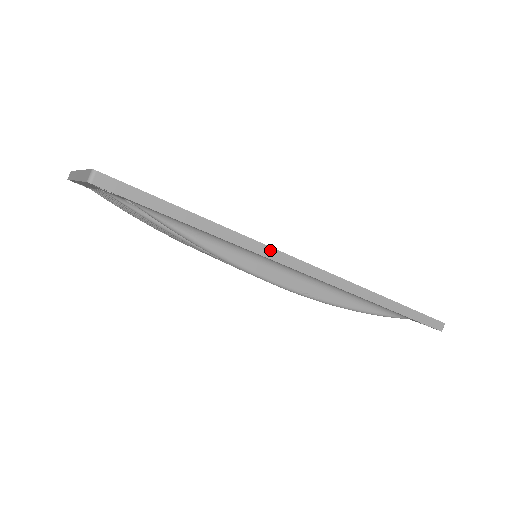
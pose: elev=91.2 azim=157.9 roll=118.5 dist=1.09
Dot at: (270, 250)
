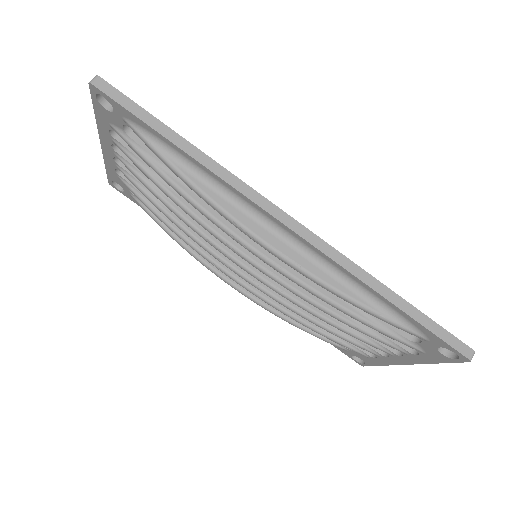
Dot at: (246, 187)
